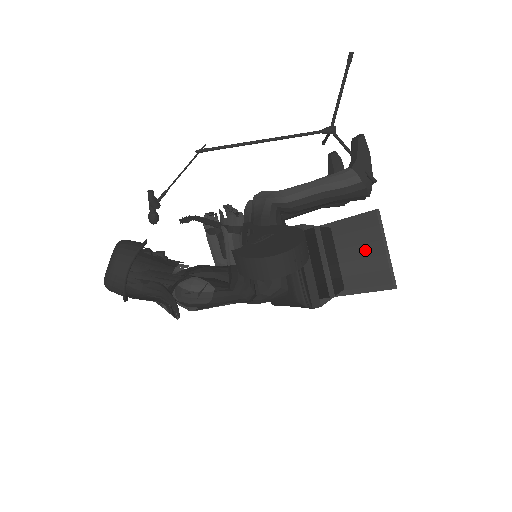
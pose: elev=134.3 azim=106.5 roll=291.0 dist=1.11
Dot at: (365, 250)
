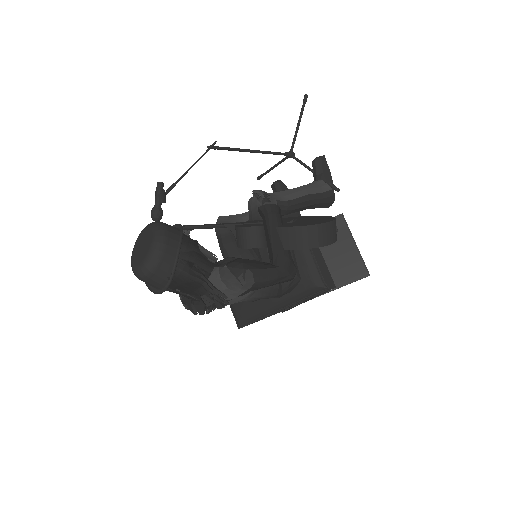
Dot at: (336, 249)
